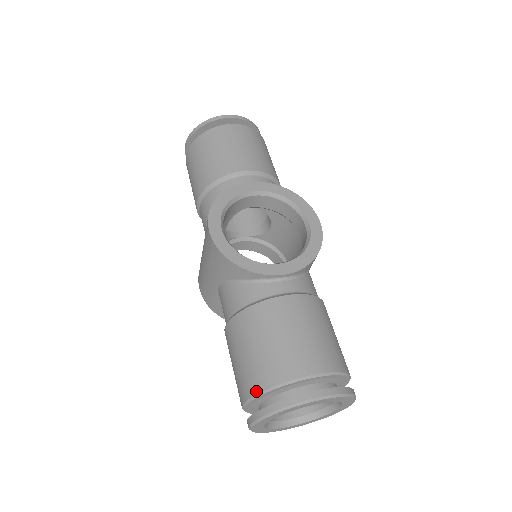
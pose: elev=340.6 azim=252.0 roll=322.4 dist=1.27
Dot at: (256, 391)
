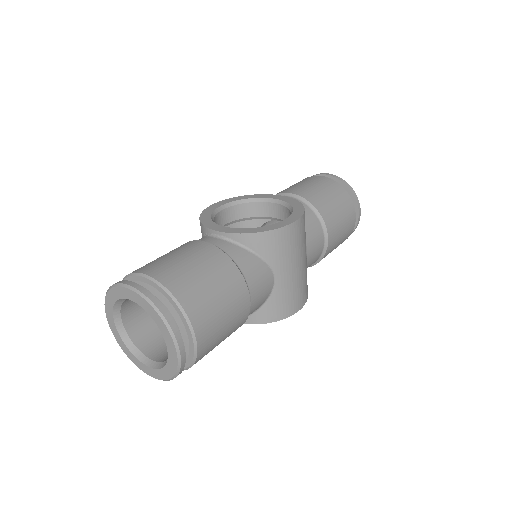
Dot at: occluded
